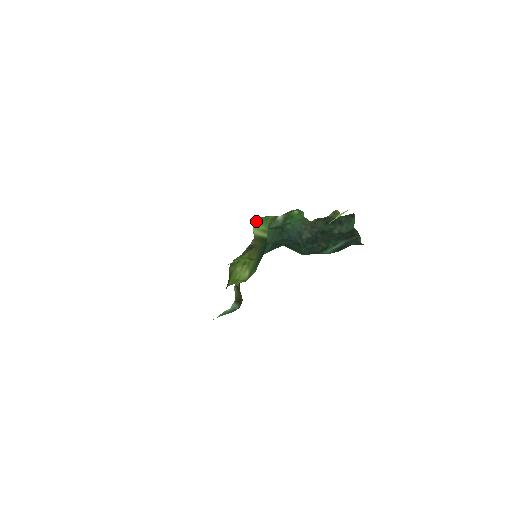
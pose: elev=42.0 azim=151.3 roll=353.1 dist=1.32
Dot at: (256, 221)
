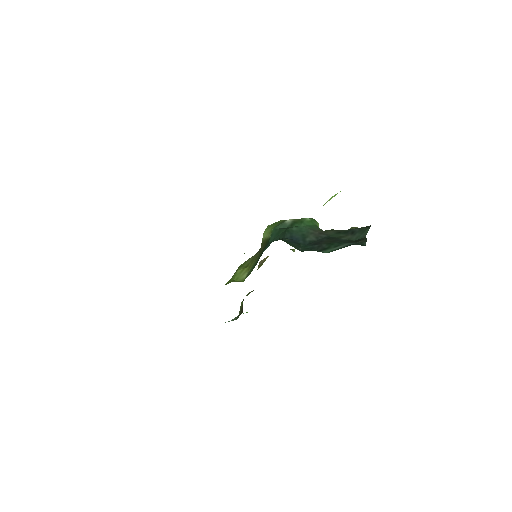
Dot at: (267, 226)
